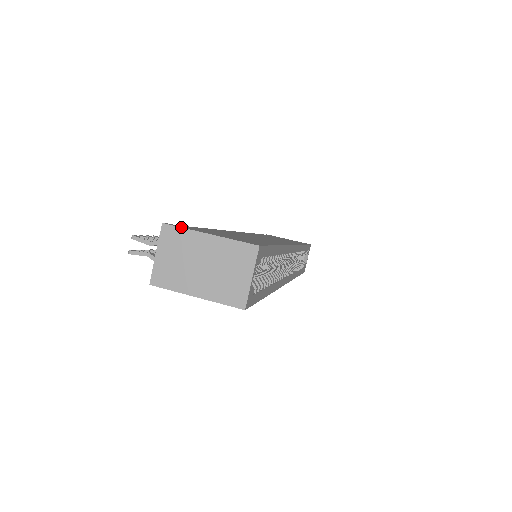
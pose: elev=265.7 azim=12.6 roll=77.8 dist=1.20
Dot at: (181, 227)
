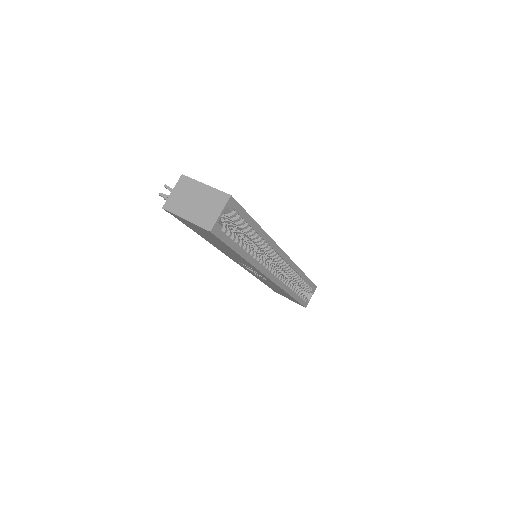
Dot at: (191, 178)
